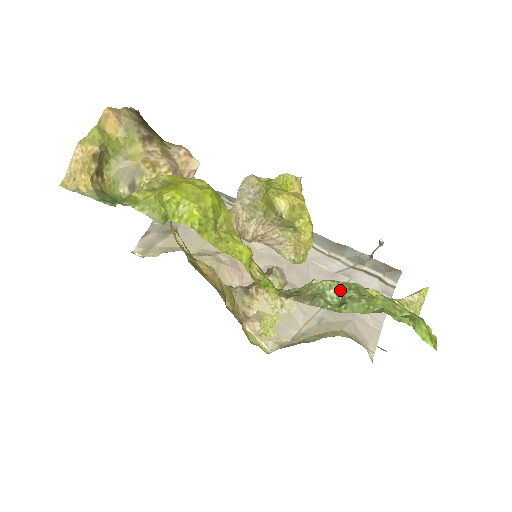
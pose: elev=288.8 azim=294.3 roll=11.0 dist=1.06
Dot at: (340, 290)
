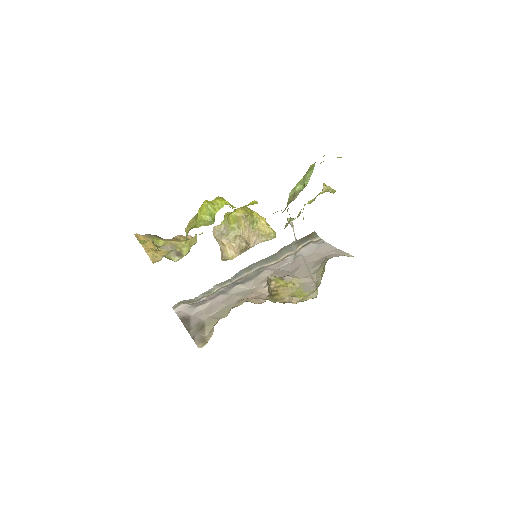
Dot at: (298, 185)
